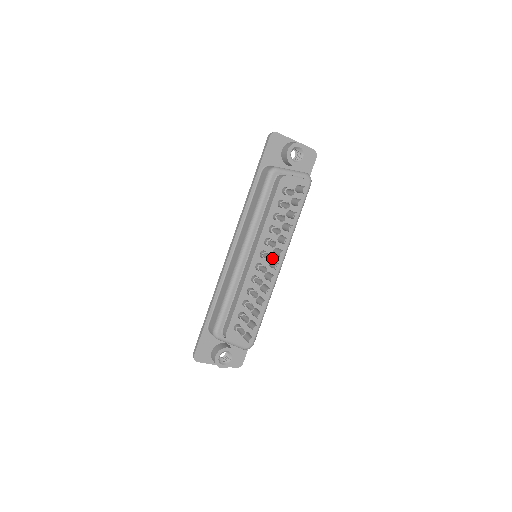
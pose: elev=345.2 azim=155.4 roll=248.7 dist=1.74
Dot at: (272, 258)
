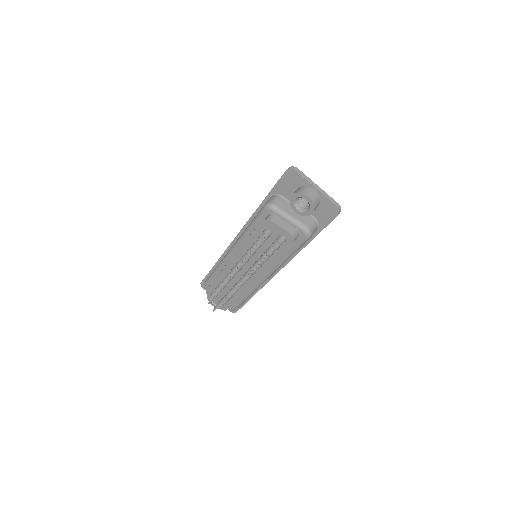
Dot at: occluded
